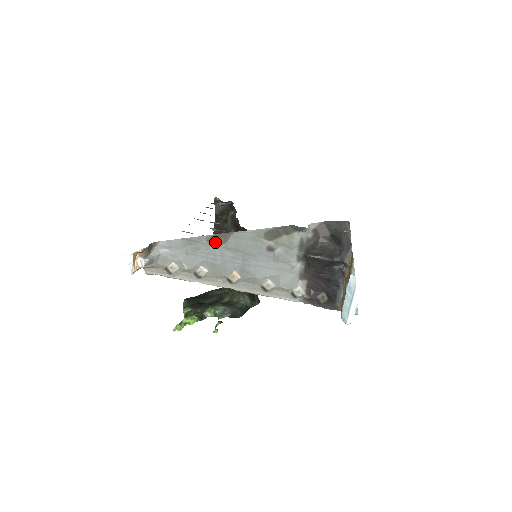
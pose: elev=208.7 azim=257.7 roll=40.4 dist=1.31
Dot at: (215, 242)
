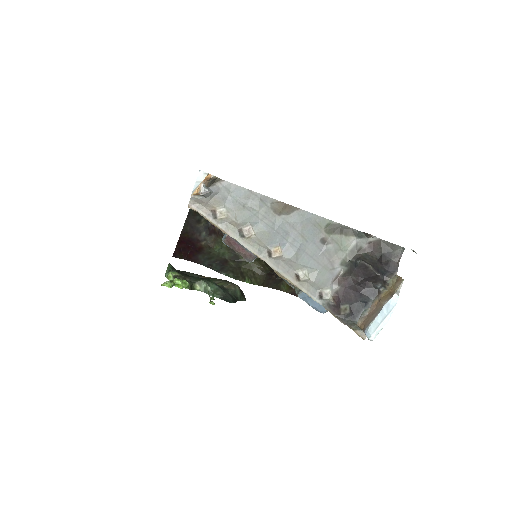
Dot at: (278, 209)
